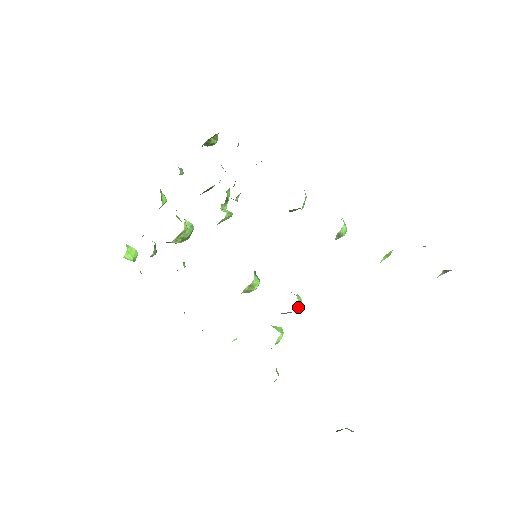
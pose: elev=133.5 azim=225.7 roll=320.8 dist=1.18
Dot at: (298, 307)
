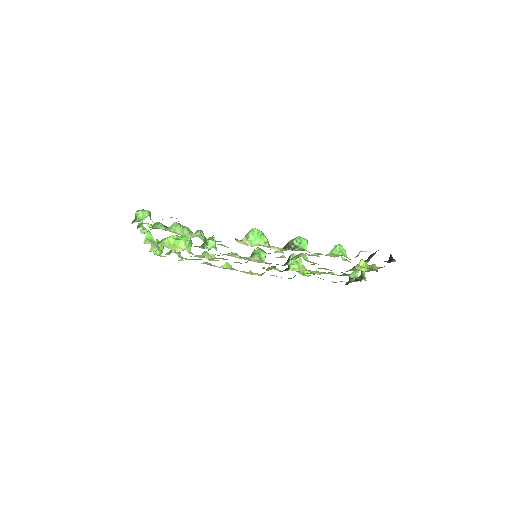
Dot at: (301, 265)
